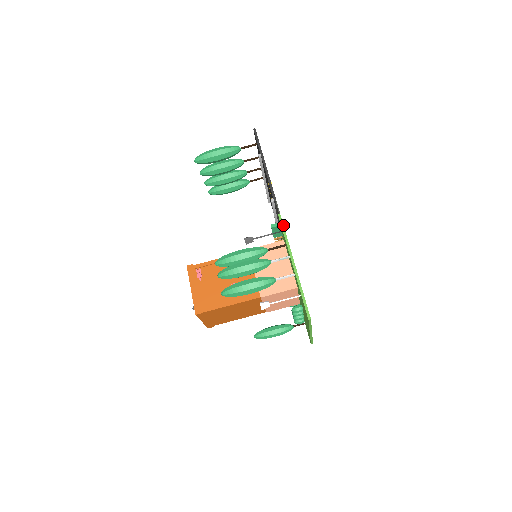
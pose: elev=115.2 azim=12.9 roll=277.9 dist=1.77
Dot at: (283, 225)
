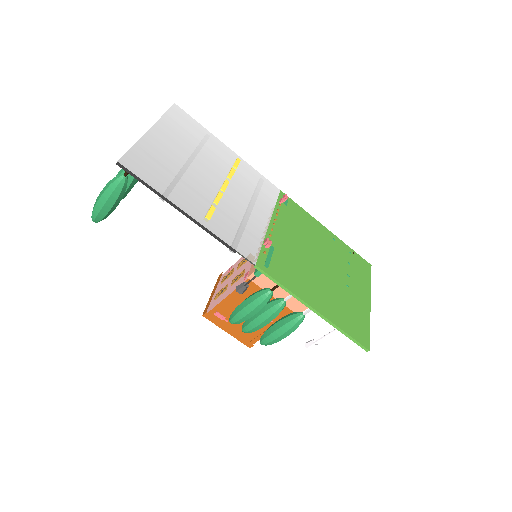
Dot at: (270, 277)
